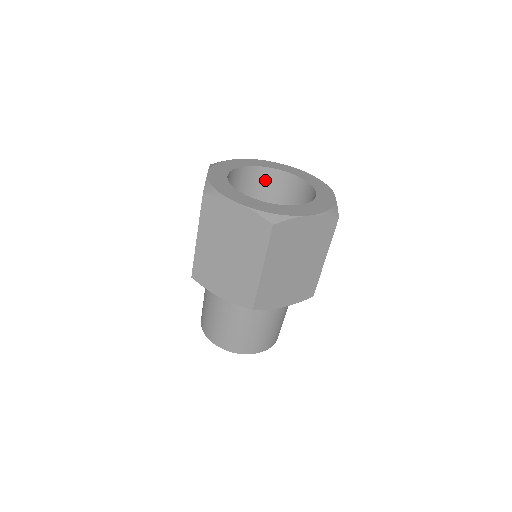
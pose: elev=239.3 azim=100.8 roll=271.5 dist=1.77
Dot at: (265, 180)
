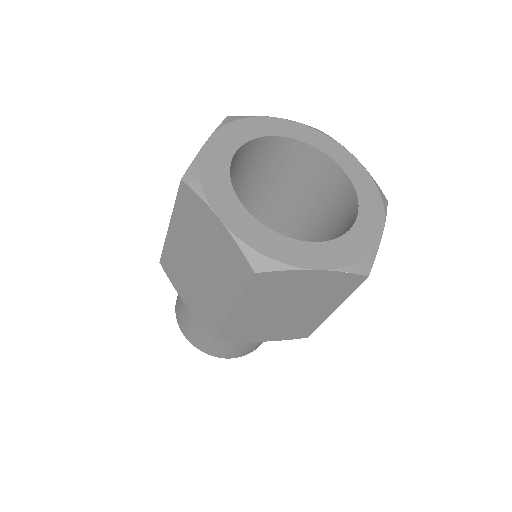
Dot at: (302, 159)
